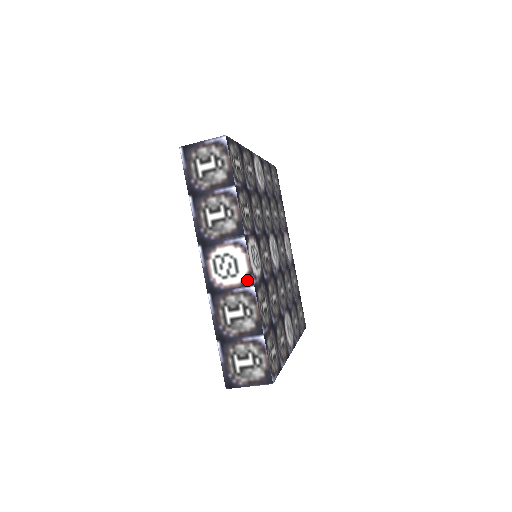
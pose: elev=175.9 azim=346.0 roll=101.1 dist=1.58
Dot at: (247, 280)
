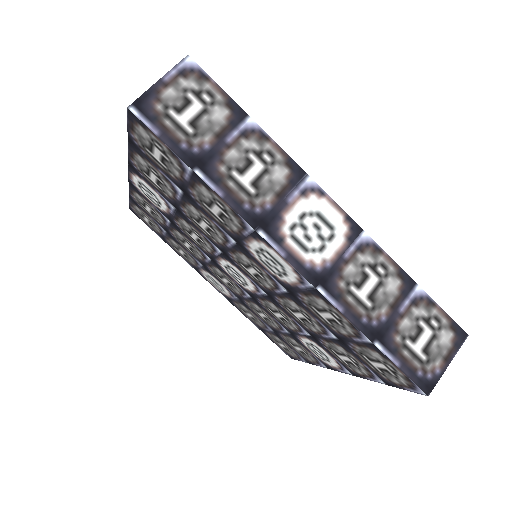
Dot at: (351, 230)
